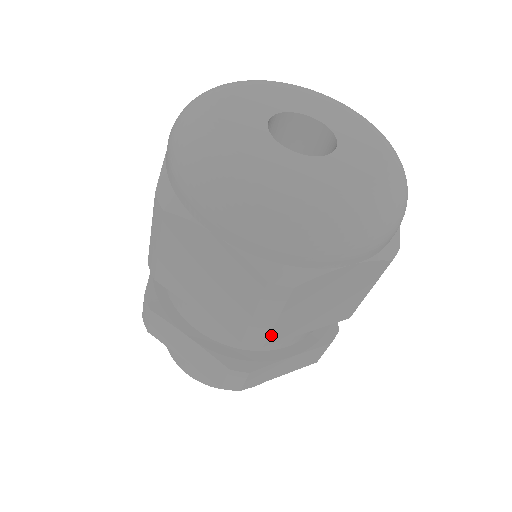
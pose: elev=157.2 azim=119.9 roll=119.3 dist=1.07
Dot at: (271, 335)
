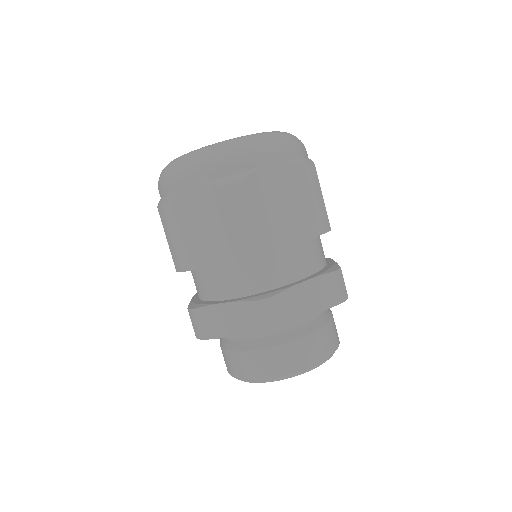
Dot at: (259, 239)
